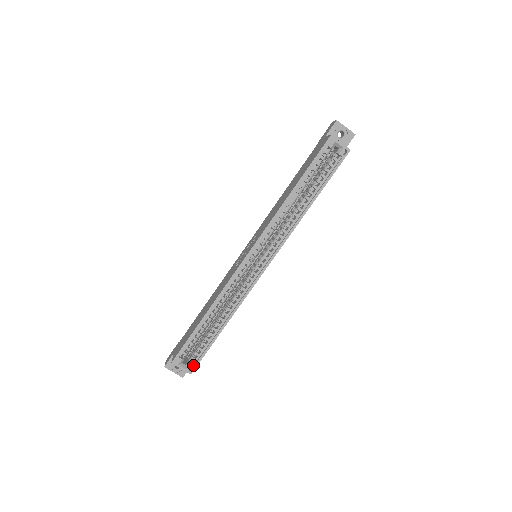
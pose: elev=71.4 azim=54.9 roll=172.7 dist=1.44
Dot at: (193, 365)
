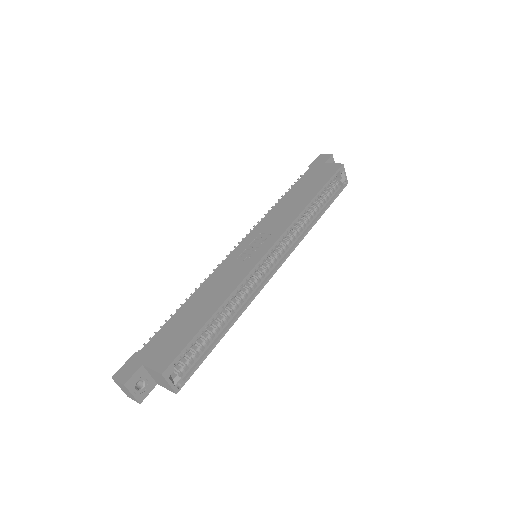
Dot at: (182, 380)
